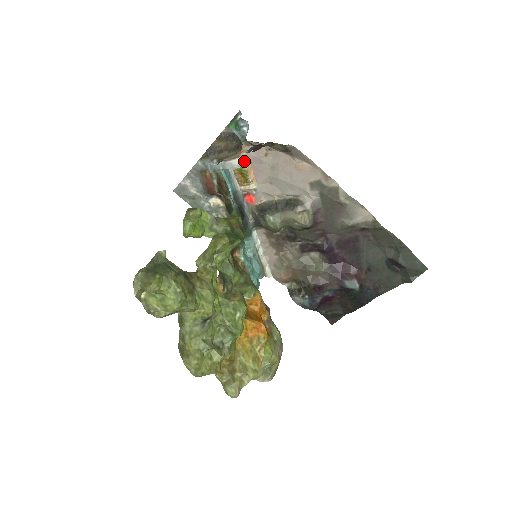
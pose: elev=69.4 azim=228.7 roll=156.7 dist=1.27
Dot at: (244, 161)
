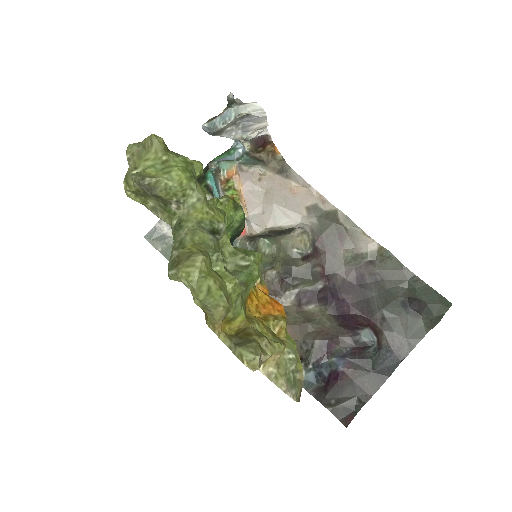
Dot at: (258, 107)
